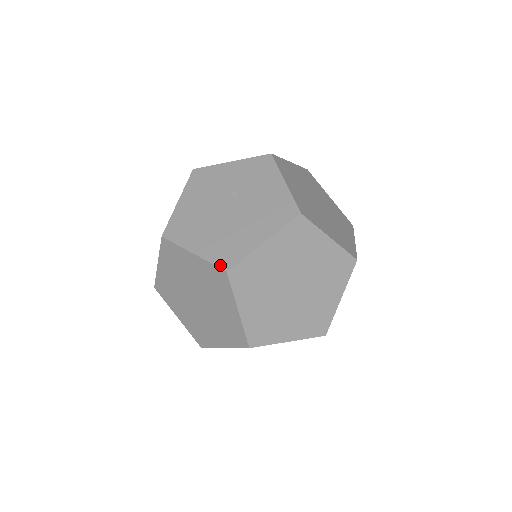
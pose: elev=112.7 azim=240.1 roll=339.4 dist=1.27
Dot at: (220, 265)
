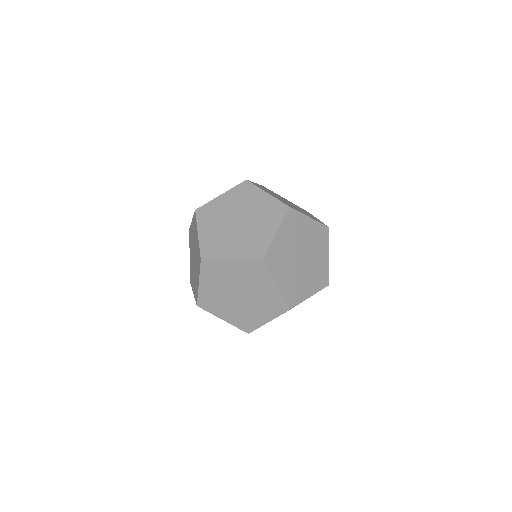
Dot at: (256, 258)
